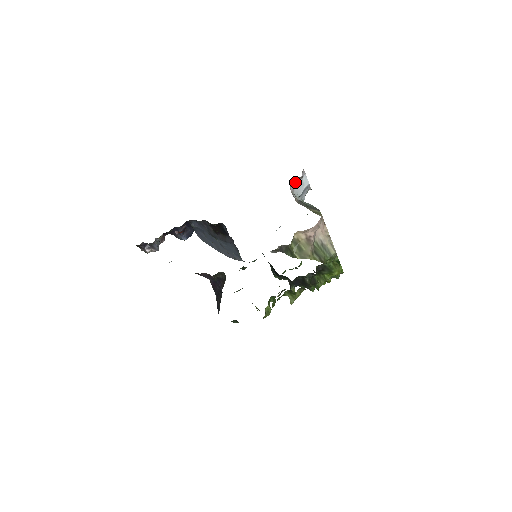
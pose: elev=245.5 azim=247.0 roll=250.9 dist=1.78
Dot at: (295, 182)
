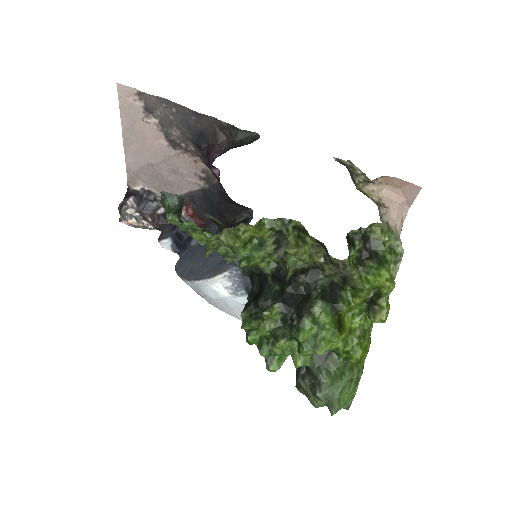
Dot at: occluded
